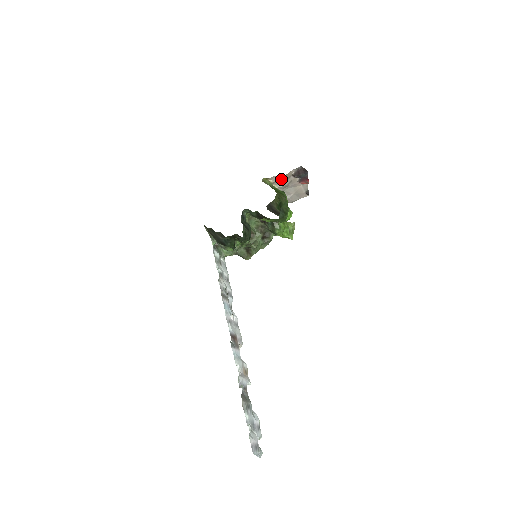
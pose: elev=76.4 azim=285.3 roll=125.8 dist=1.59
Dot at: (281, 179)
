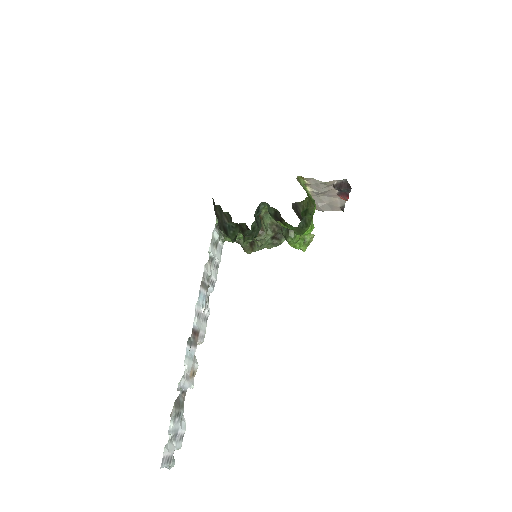
Dot at: (318, 184)
